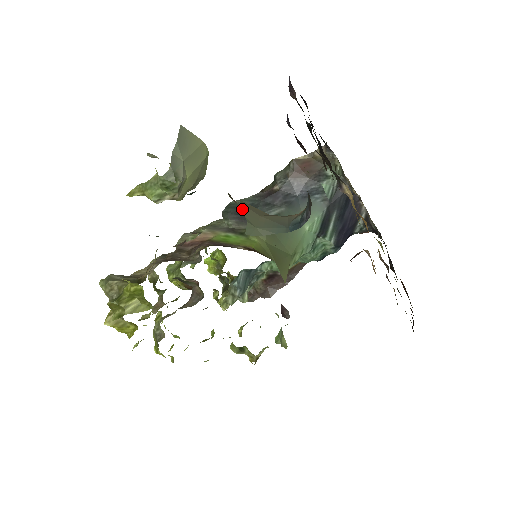
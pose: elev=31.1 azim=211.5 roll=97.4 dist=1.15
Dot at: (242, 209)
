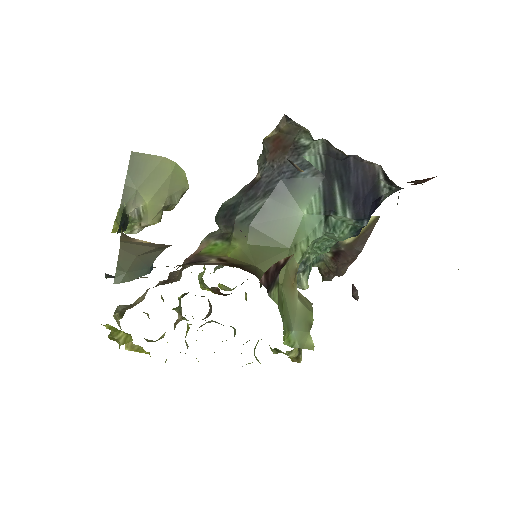
Dot at: (228, 210)
